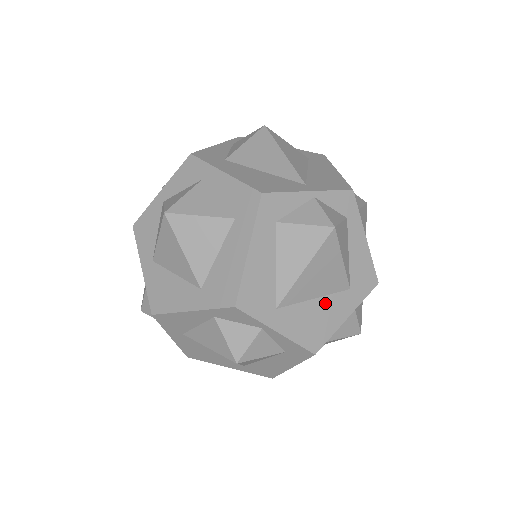
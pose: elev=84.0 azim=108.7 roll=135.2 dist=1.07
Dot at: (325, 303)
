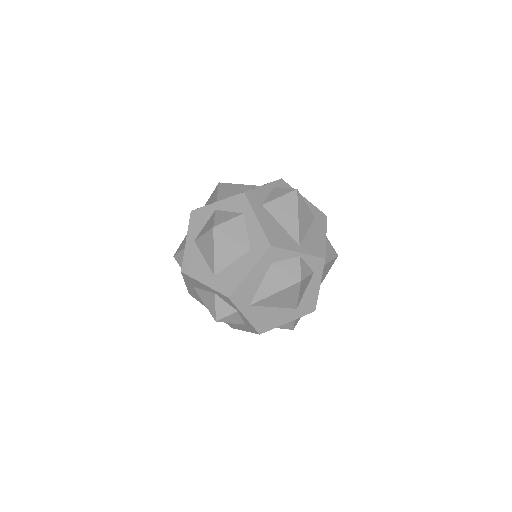
Dot at: (278, 311)
